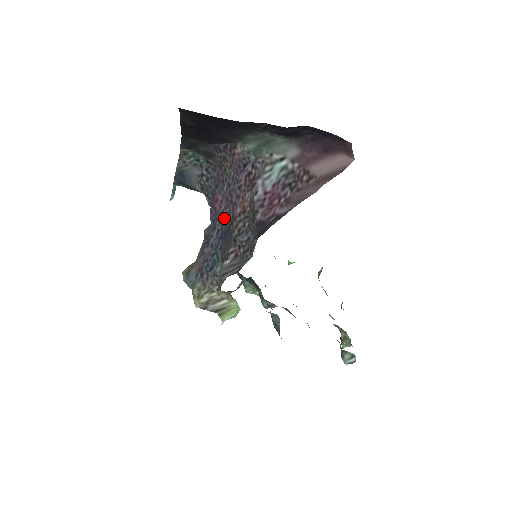
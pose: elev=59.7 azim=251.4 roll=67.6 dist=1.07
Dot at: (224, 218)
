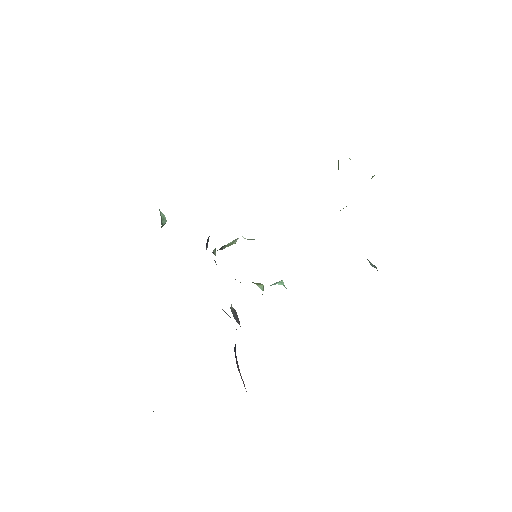
Dot at: occluded
